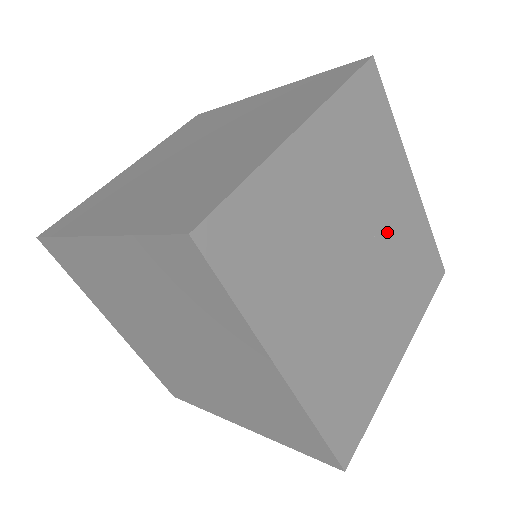
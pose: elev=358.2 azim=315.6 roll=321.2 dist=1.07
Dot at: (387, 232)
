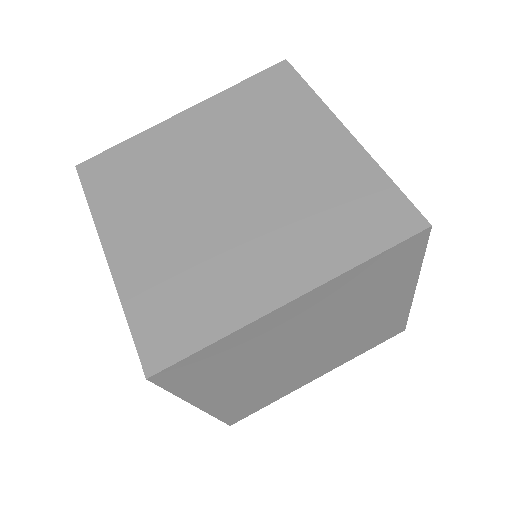
Dot at: (352, 328)
